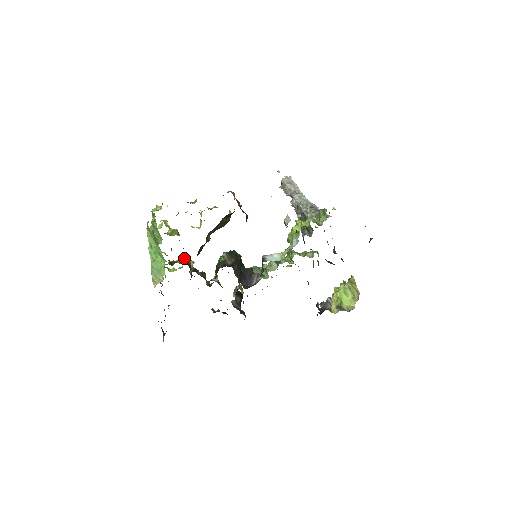
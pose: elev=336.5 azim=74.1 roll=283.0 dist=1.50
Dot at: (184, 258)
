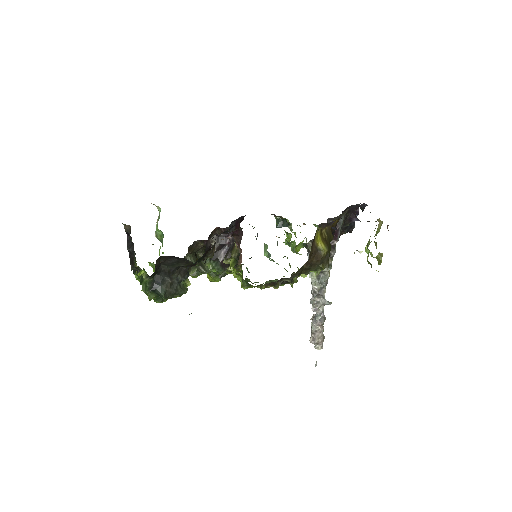
Dot at: occluded
